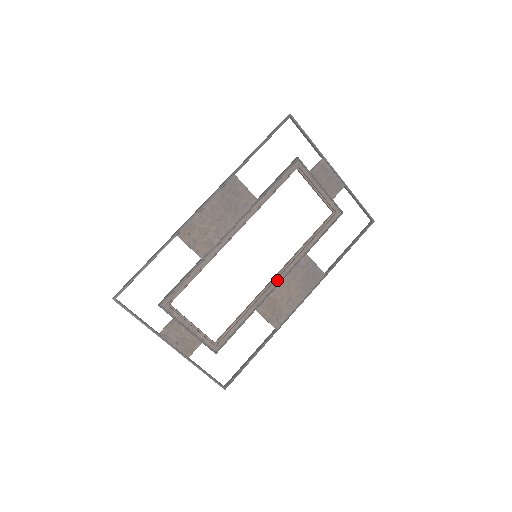
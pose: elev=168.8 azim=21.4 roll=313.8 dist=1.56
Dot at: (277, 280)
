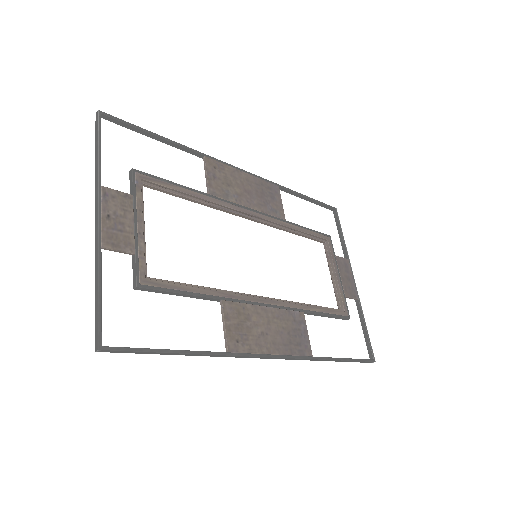
Dot at: (263, 299)
